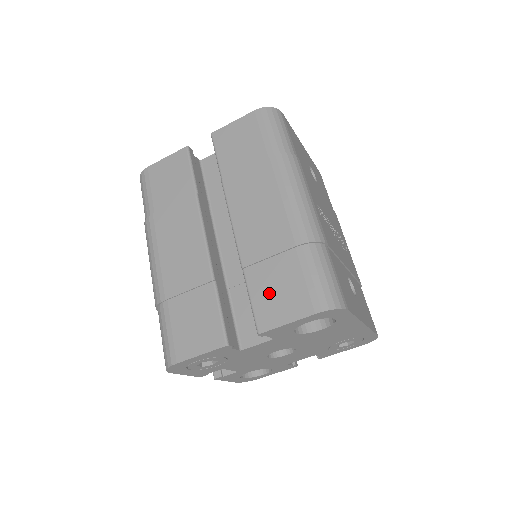
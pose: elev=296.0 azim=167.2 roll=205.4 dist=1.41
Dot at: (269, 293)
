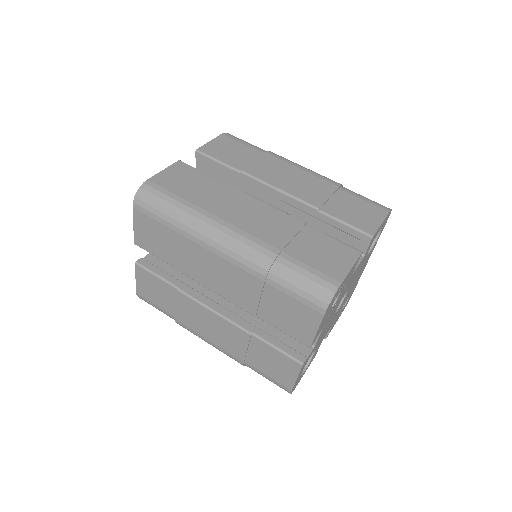
Dot at: (352, 214)
